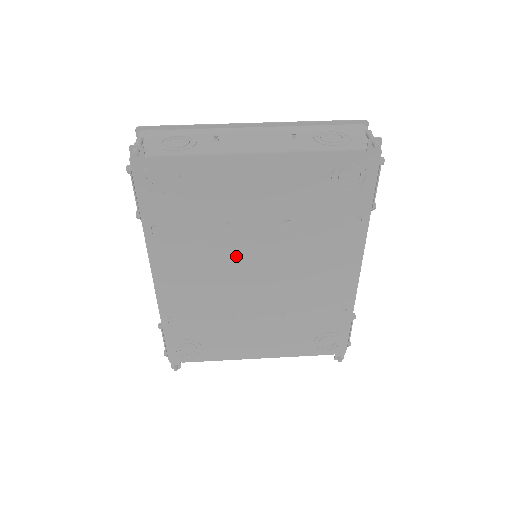
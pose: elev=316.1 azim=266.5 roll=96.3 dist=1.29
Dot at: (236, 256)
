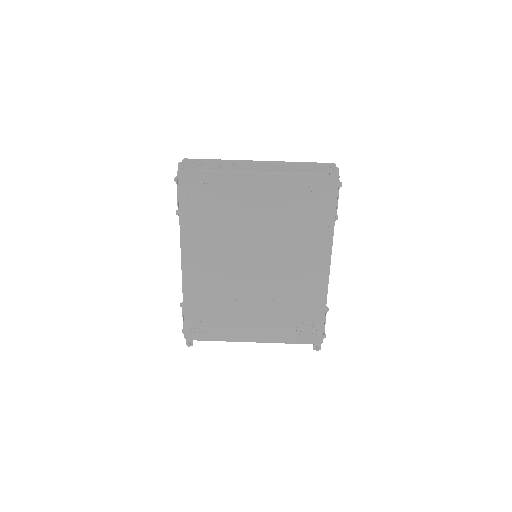
Dot at: (241, 248)
